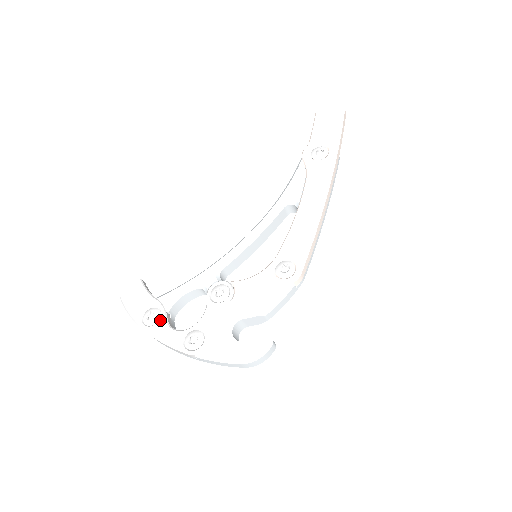
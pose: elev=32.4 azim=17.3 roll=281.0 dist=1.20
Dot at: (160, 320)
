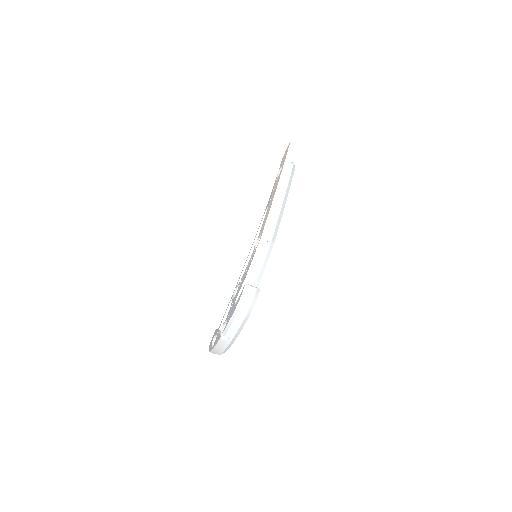
Dot at: (216, 337)
